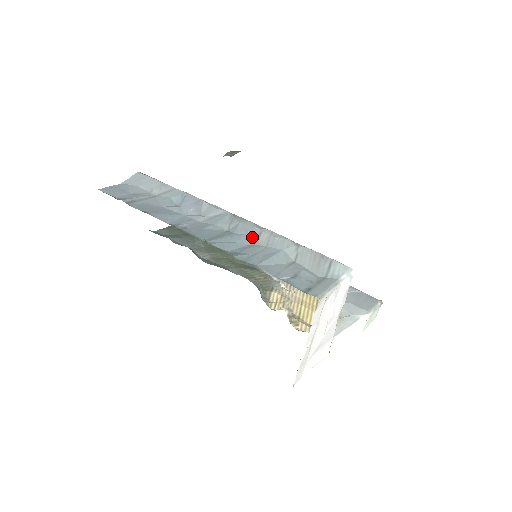
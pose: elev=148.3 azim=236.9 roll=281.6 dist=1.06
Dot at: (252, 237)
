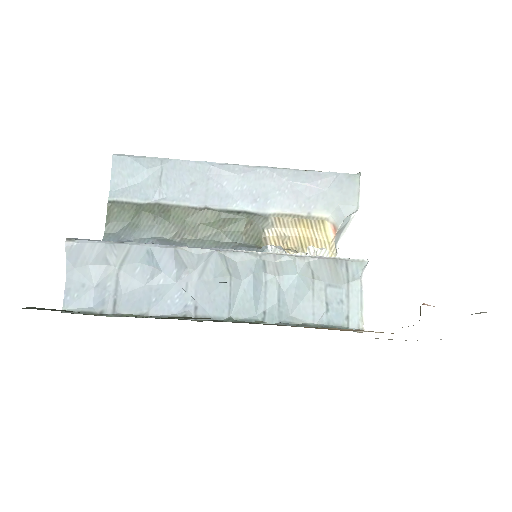
Dot at: (259, 272)
